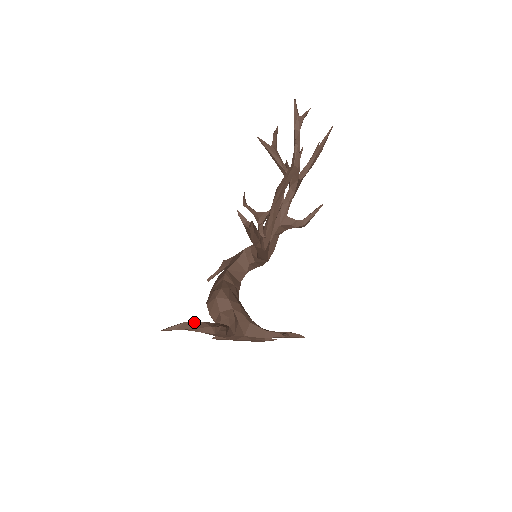
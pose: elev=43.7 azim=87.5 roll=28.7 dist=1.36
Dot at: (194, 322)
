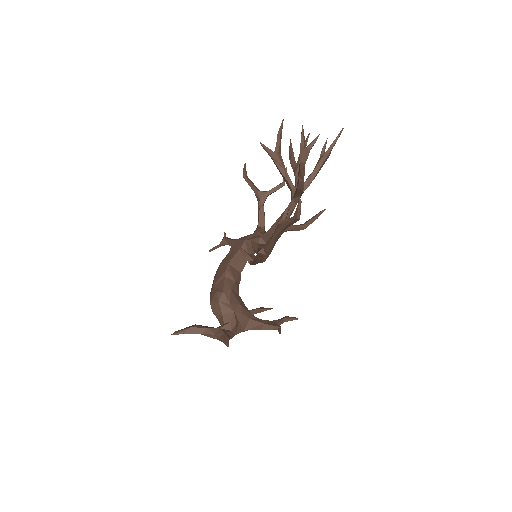
Dot at: (199, 328)
